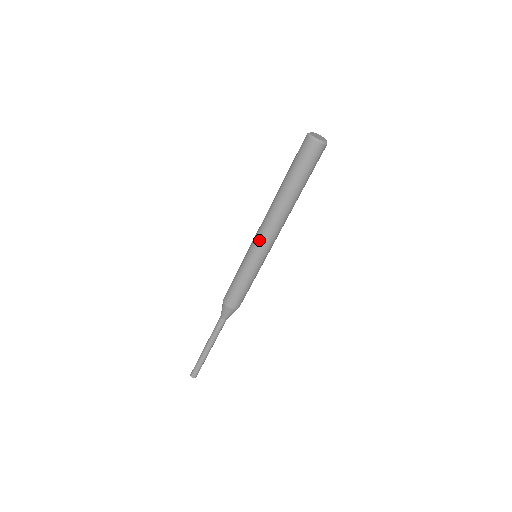
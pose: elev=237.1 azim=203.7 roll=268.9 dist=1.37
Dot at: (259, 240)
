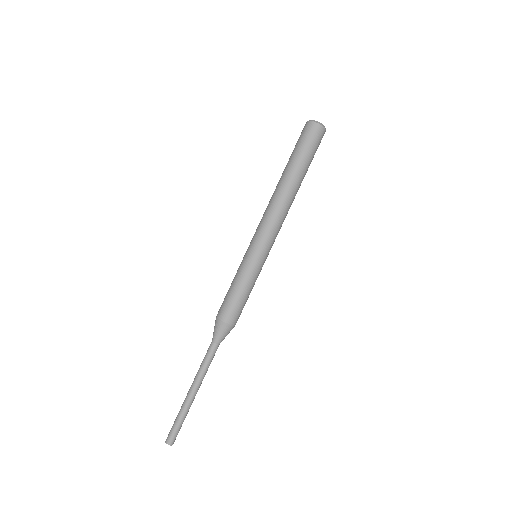
Dot at: (259, 230)
